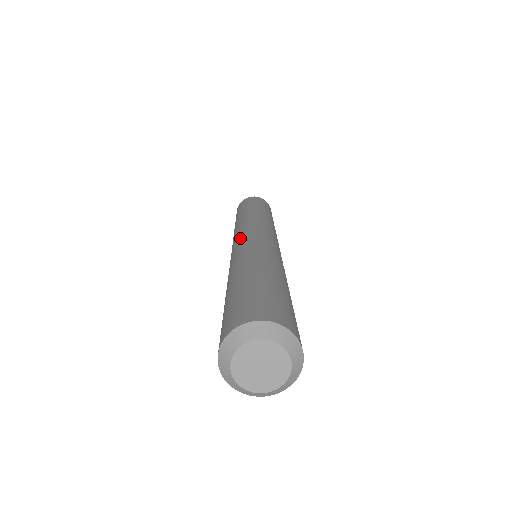
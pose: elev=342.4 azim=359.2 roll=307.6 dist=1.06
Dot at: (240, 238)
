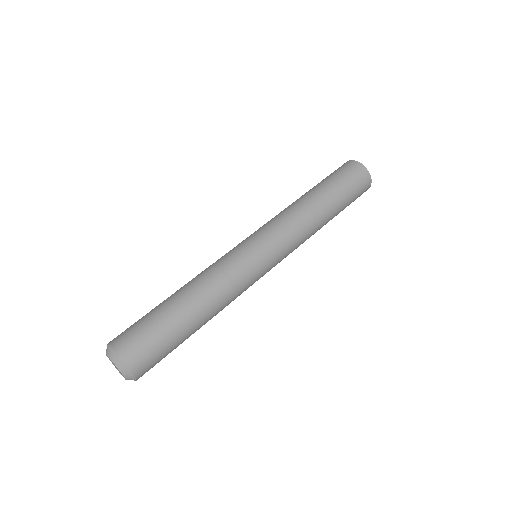
Dot at: occluded
